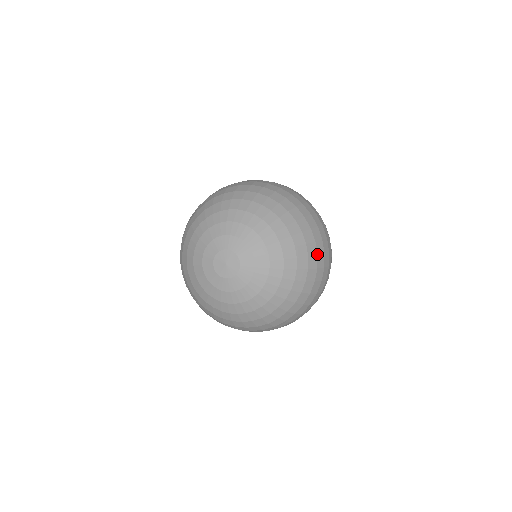
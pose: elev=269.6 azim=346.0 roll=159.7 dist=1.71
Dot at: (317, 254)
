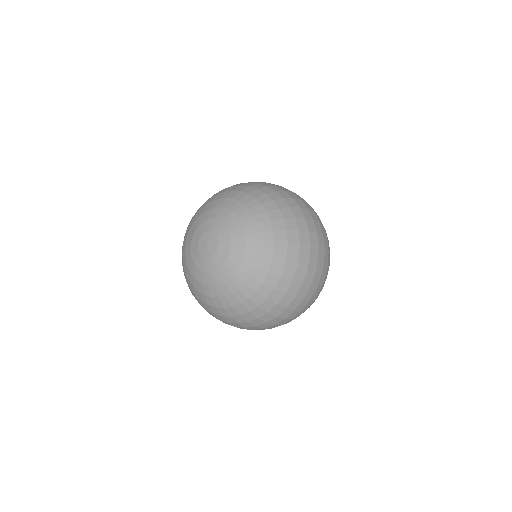
Dot at: (290, 207)
